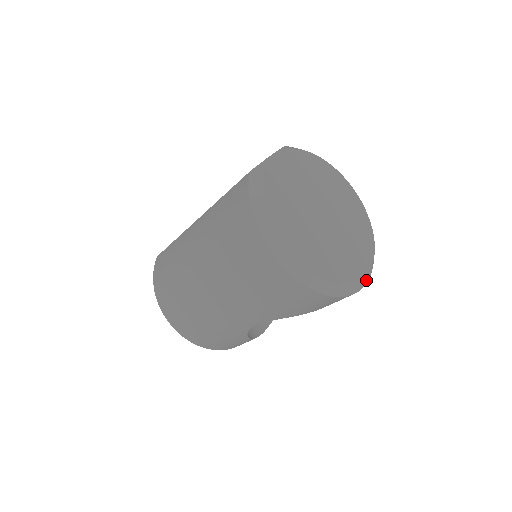
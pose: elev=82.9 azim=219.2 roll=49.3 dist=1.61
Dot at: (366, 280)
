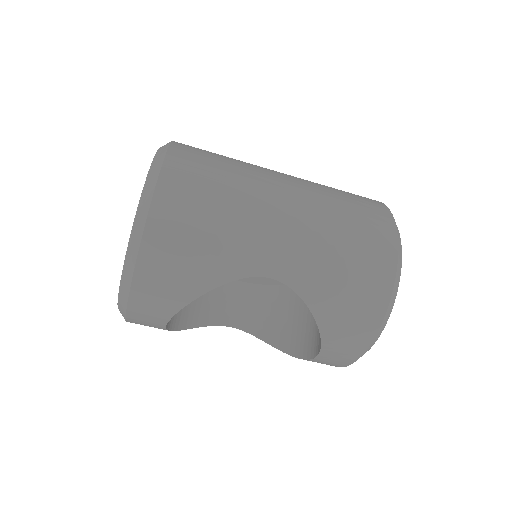
Dot at: occluded
